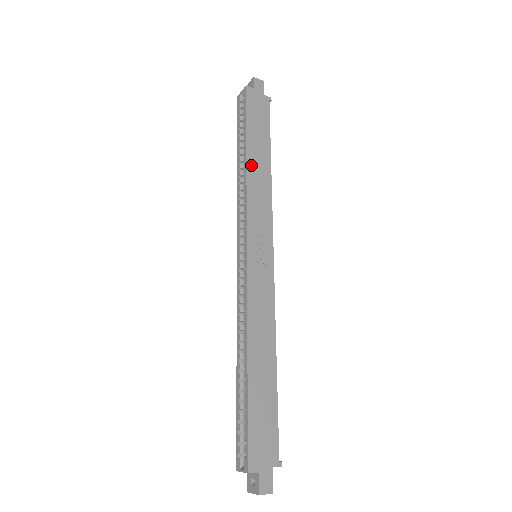
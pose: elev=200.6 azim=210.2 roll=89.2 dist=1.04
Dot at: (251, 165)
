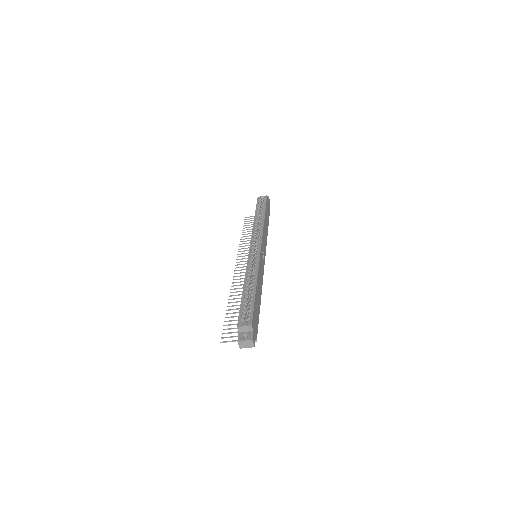
Dot at: (265, 222)
